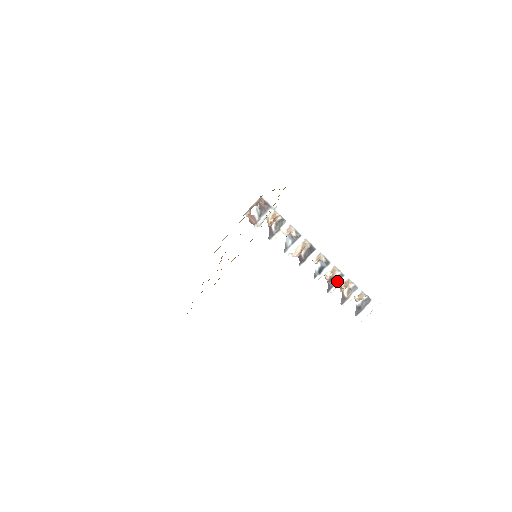
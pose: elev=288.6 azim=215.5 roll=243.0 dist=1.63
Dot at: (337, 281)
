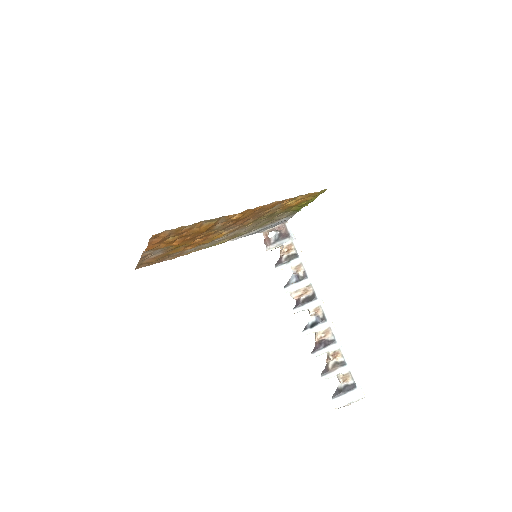
Dot at: (326, 345)
